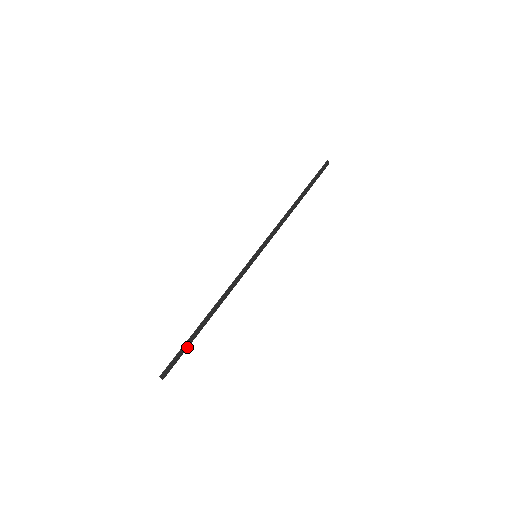
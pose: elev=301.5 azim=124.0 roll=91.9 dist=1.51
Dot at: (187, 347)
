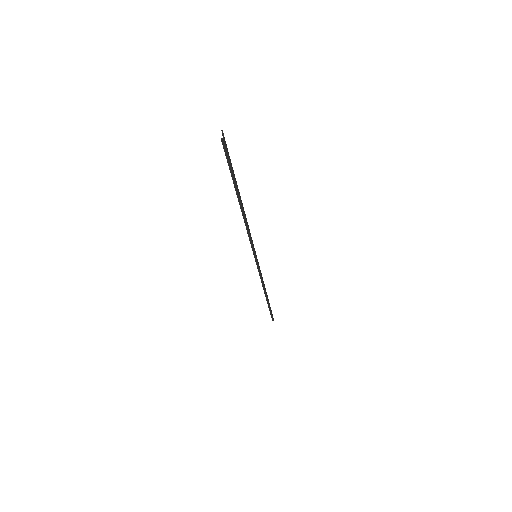
Dot at: (233, 175)
